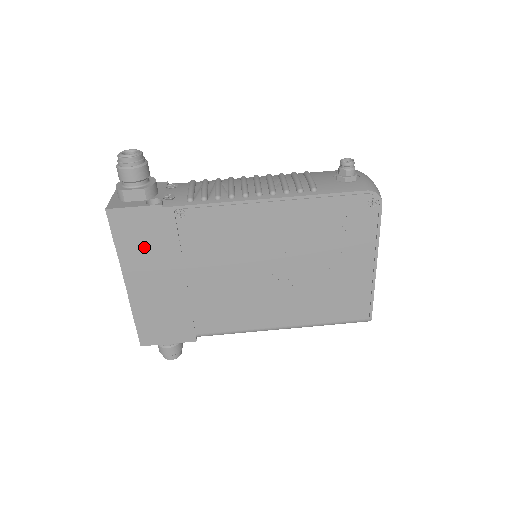
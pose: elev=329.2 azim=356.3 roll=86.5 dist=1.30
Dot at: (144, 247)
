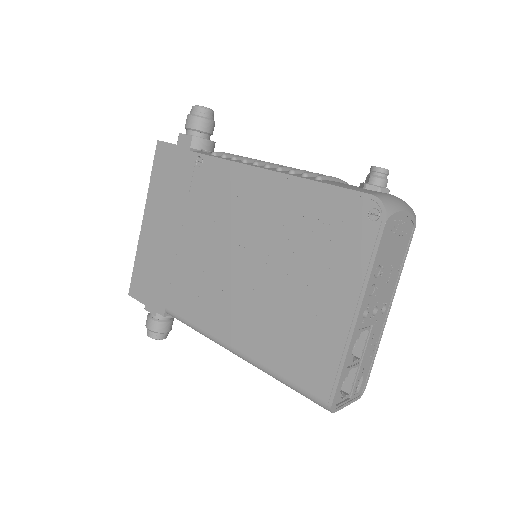
Dot at: (166, 187)
